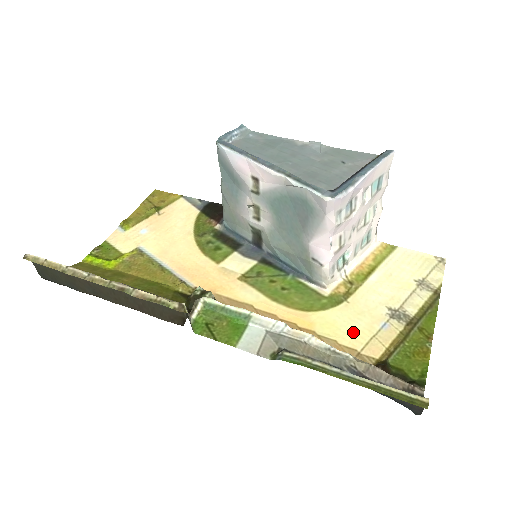
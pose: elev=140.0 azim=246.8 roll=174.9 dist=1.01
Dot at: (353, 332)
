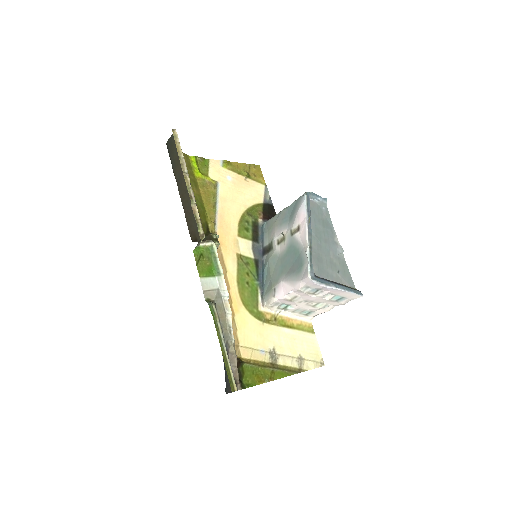
Dot at: (248, 336)
